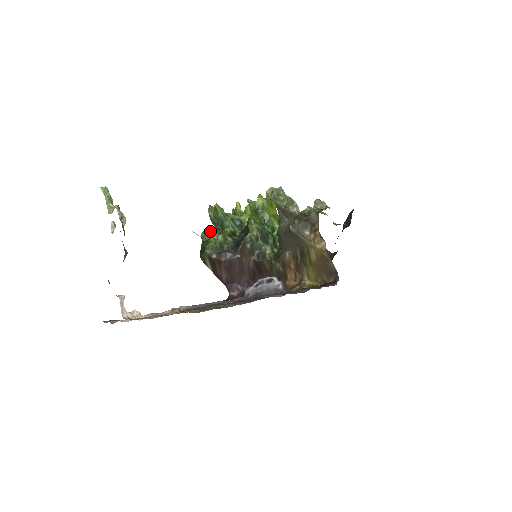
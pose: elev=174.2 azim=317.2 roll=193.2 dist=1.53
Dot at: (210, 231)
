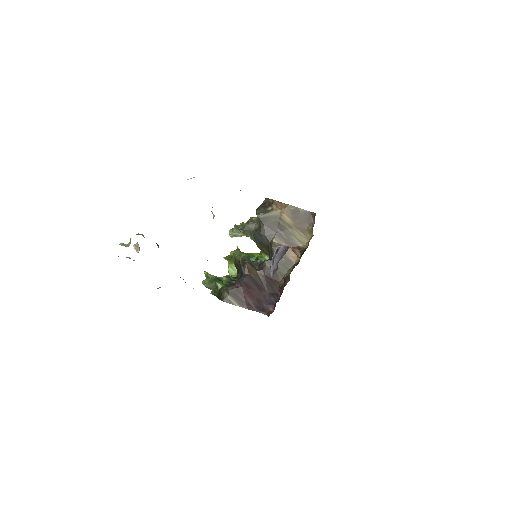
Dot at: (215, 285)
